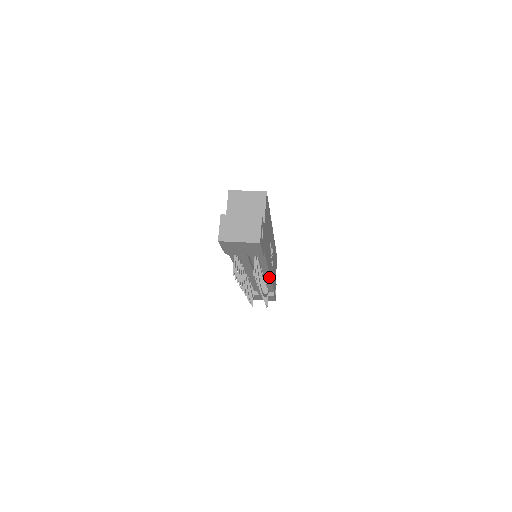
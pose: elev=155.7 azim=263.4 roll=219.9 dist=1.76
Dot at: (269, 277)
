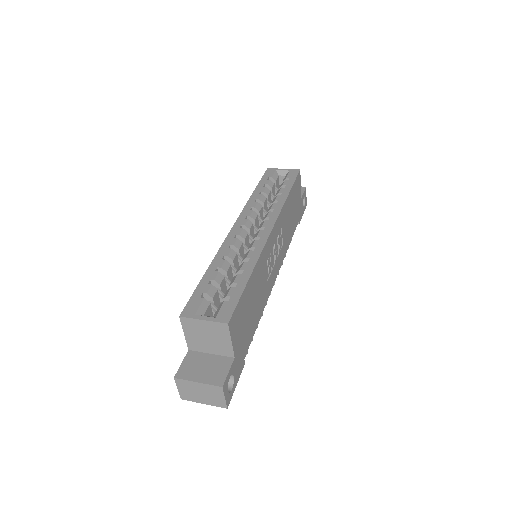
Dot at: occluded
